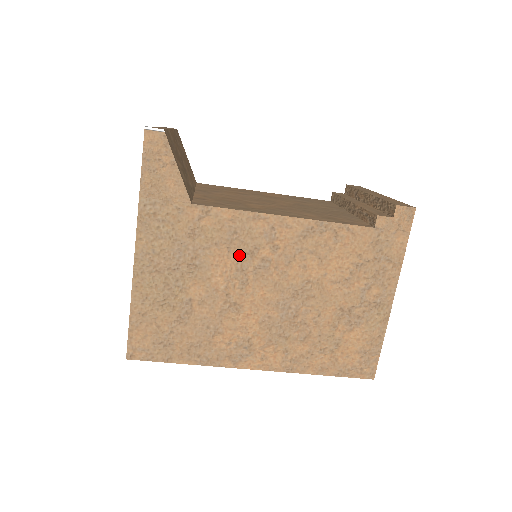
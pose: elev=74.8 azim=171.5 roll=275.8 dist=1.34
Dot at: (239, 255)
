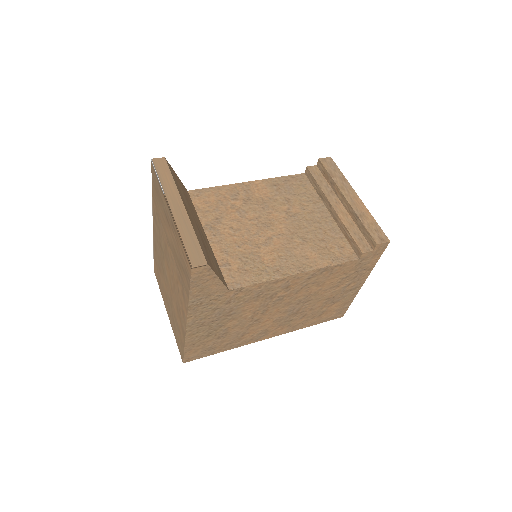
Dot at: (262, 300)
